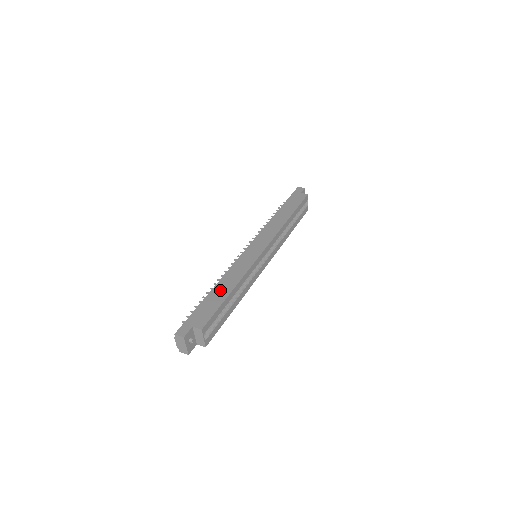
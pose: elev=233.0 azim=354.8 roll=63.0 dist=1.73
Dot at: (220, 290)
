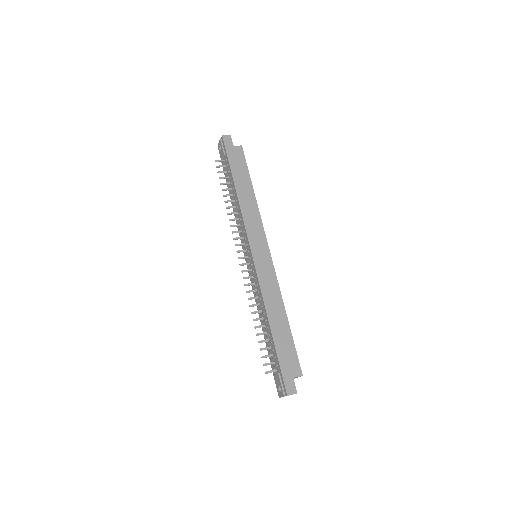
Dot at: (278, 324)
